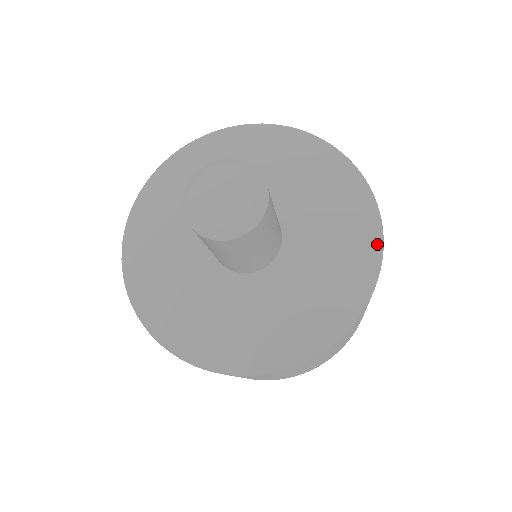
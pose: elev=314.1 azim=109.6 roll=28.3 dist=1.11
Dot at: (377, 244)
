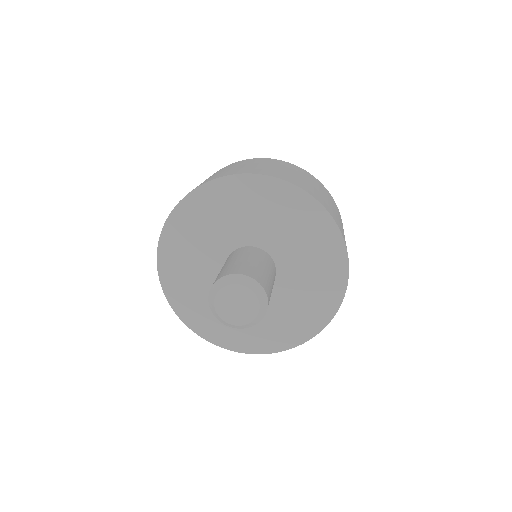
Dot at: (344, 267)
